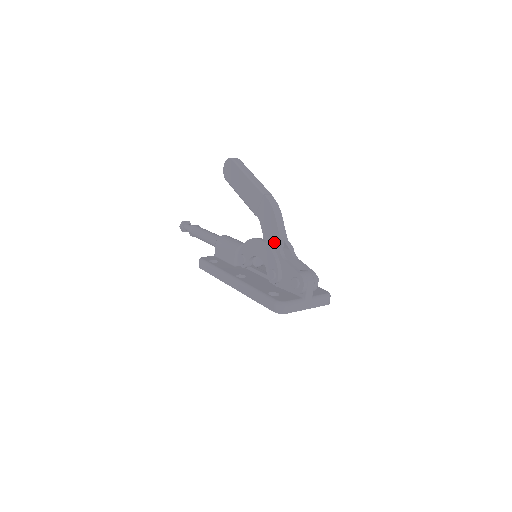
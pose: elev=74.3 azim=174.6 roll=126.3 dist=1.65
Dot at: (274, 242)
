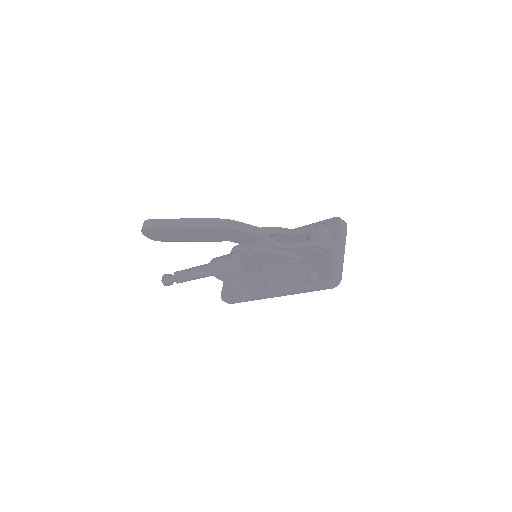
Dot at: (263, 244)
